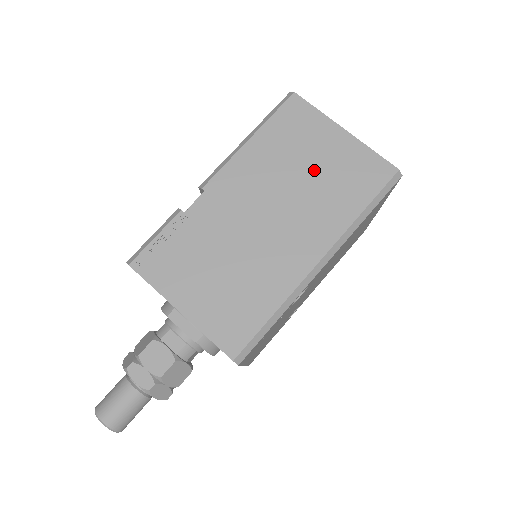
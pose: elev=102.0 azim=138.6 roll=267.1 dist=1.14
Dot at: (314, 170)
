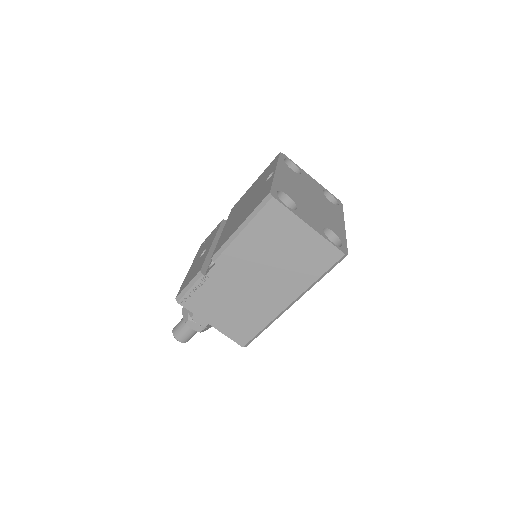
Dot at: (287, 253)
